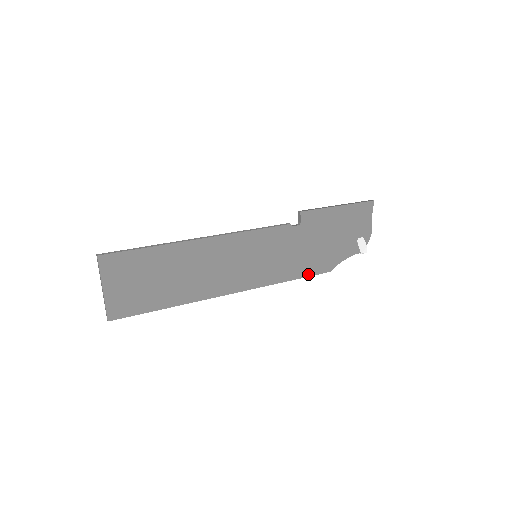
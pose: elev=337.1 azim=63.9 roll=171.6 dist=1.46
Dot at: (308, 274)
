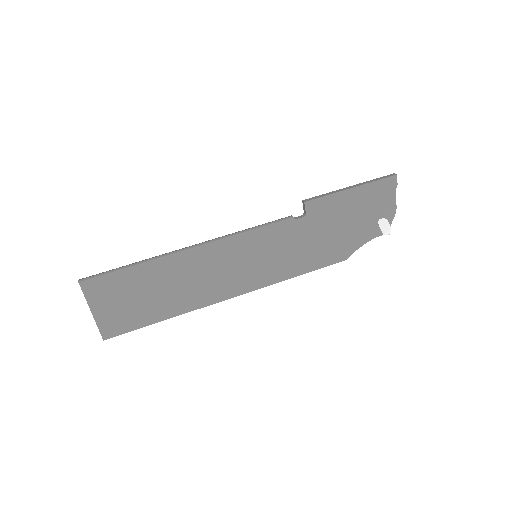
Dot at: (319, 266)
